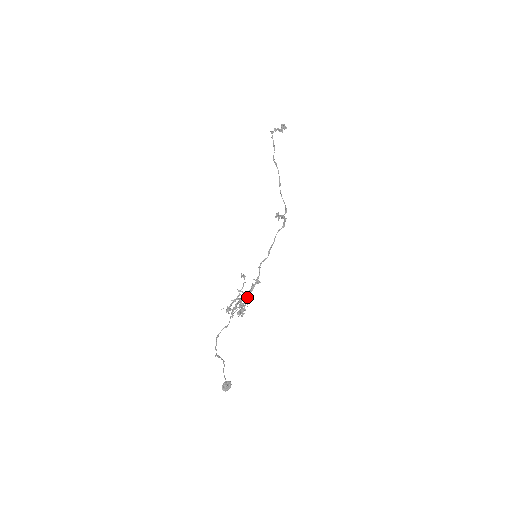
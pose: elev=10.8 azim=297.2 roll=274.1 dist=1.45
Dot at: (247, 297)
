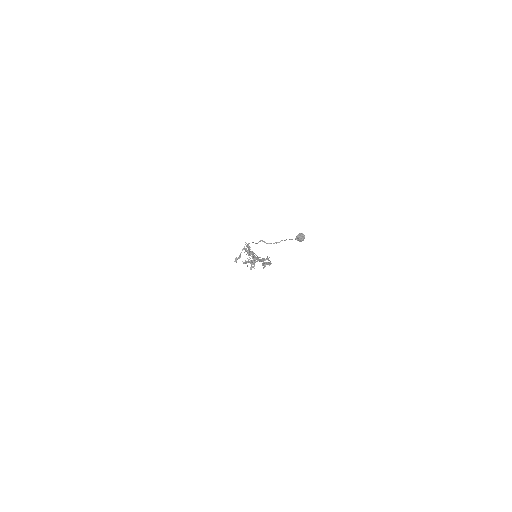
Dot at: (258, 258)
